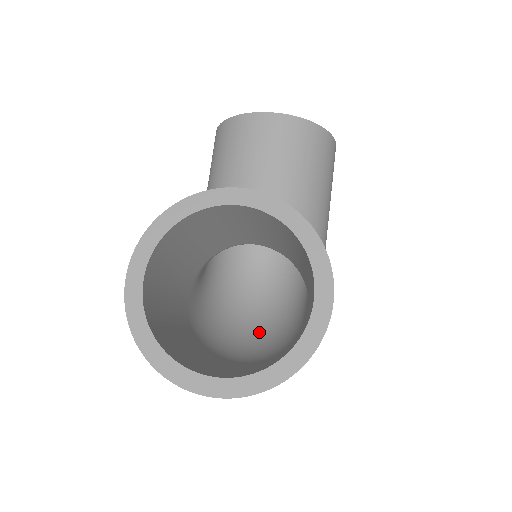
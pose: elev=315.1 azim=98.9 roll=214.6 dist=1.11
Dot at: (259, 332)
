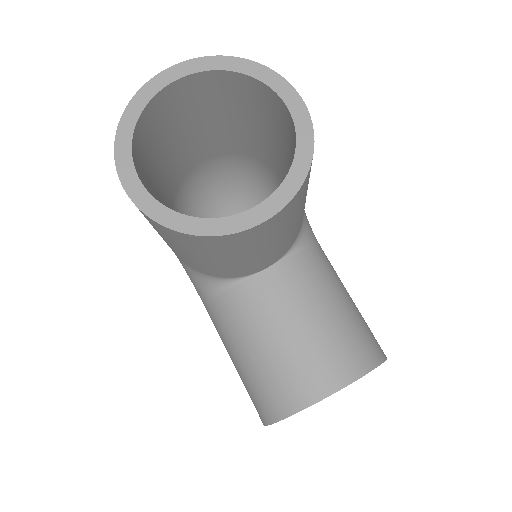
Dot at: occluded
